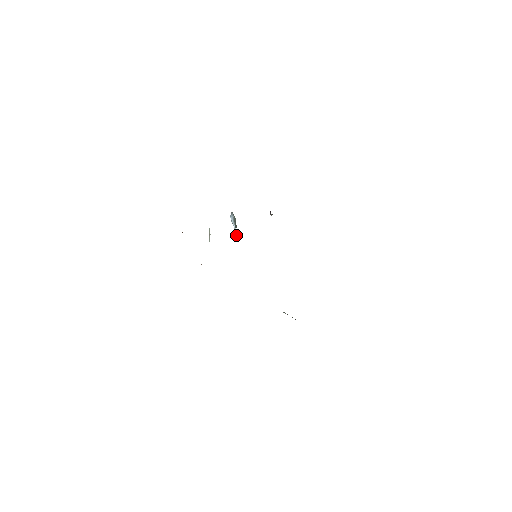
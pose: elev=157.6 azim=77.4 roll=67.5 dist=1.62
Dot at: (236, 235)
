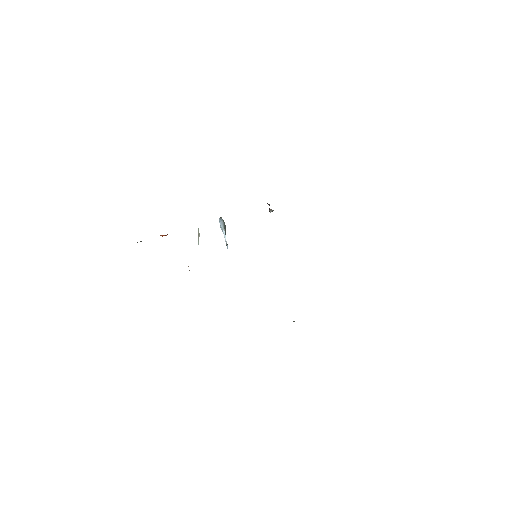
Dot at: (226, 243)
